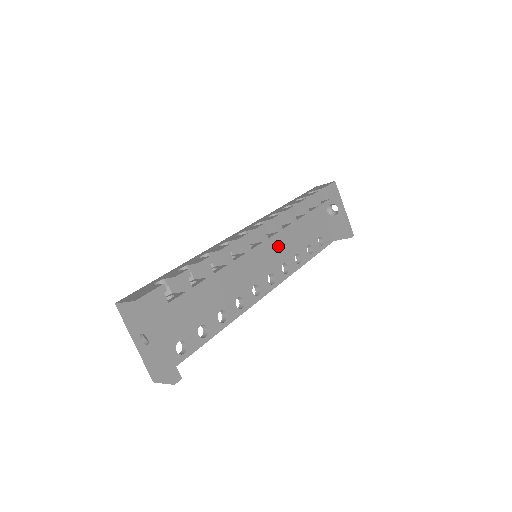
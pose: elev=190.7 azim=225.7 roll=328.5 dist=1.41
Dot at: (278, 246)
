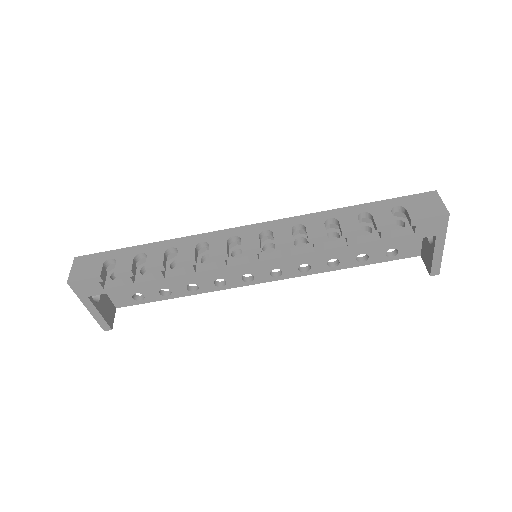
Dot at: occluded
